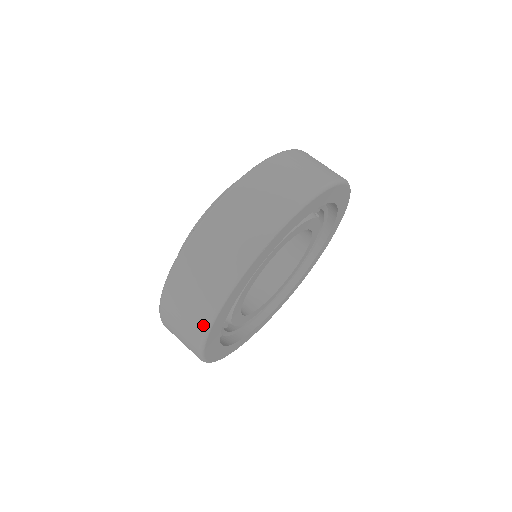
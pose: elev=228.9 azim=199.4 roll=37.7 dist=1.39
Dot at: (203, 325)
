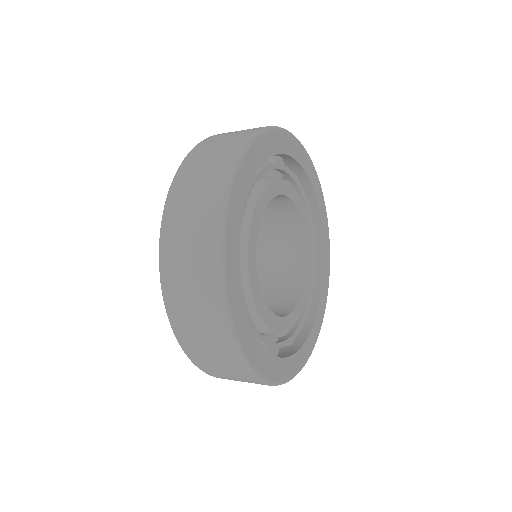
Dot at: (228, 342)
